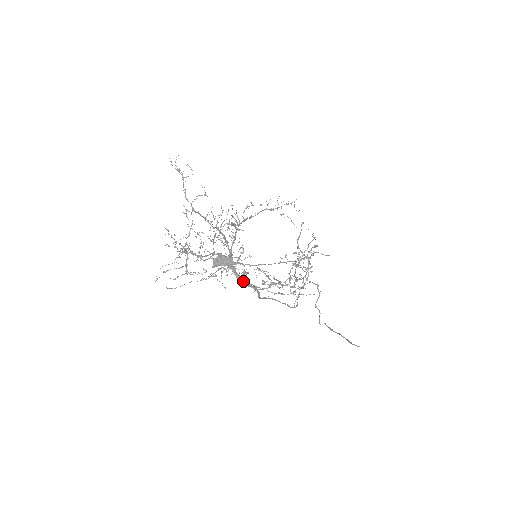
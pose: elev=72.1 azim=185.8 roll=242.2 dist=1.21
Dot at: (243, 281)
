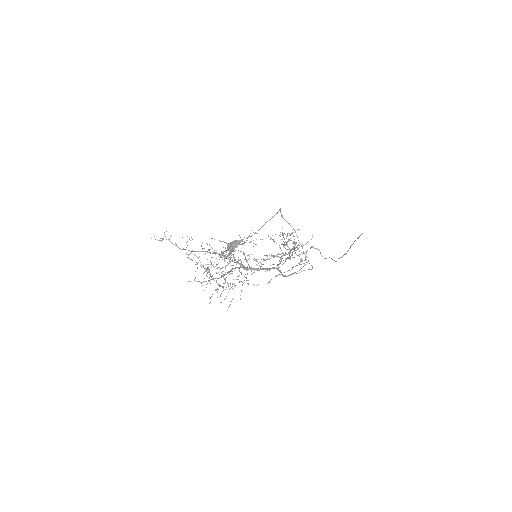
Dot at: (262, 269)
